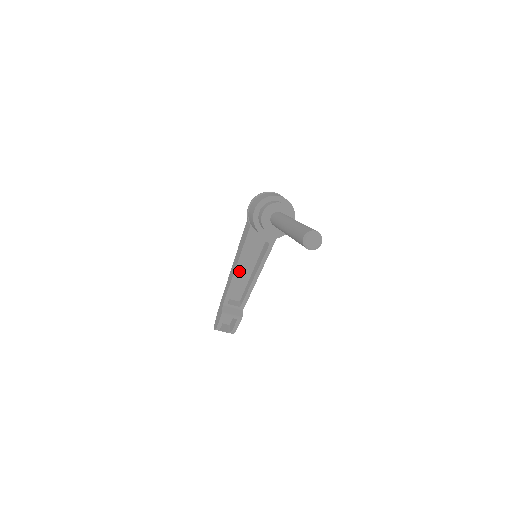
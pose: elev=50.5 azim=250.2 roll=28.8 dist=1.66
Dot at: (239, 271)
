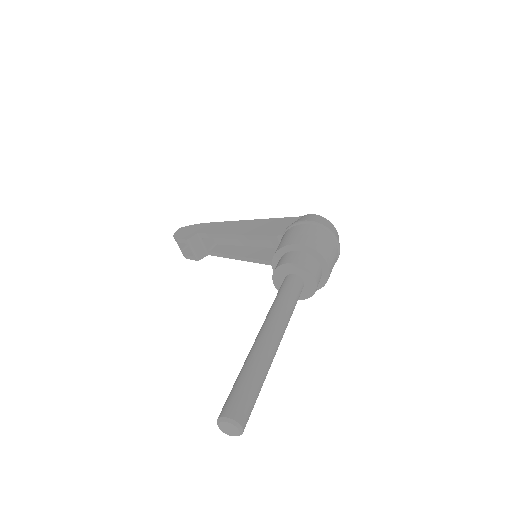
Dot at: occluded
